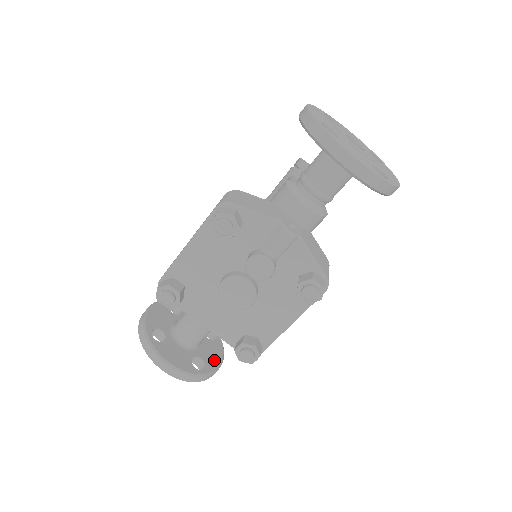
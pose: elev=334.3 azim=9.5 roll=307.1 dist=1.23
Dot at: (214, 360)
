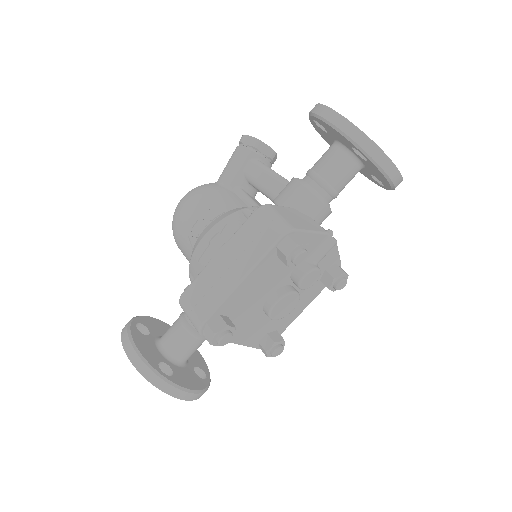
Dot at: (200, 360)
